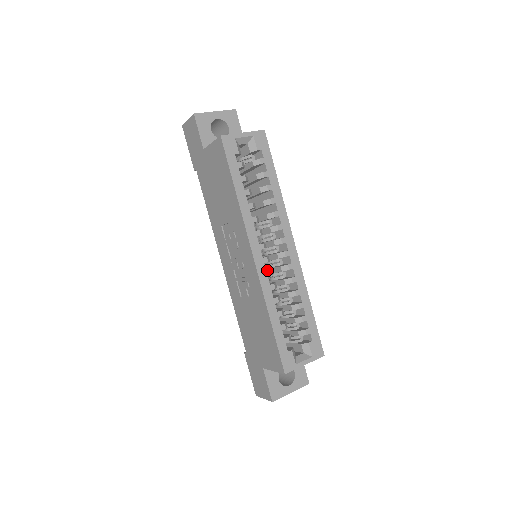
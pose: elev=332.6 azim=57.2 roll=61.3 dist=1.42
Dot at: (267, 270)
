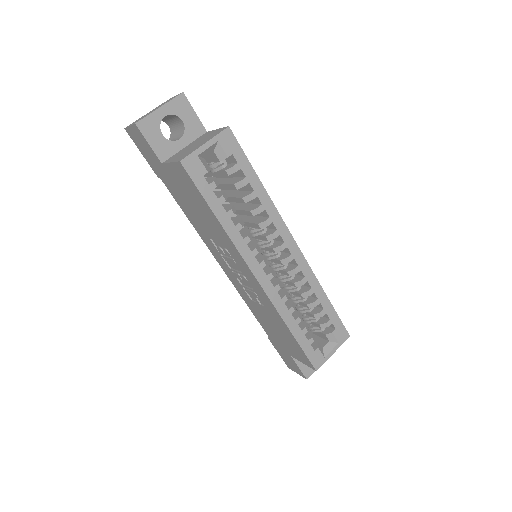
Dot at: (274, 282)
